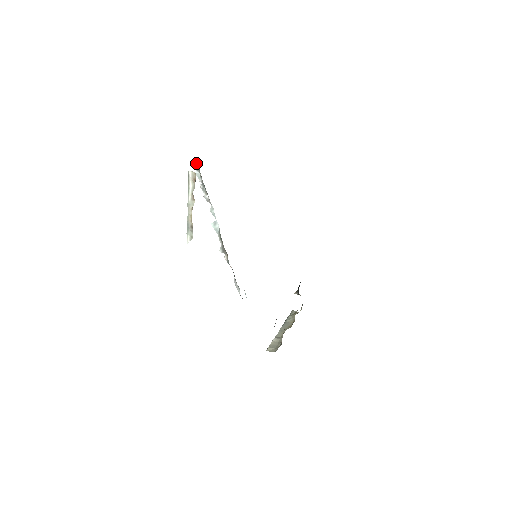
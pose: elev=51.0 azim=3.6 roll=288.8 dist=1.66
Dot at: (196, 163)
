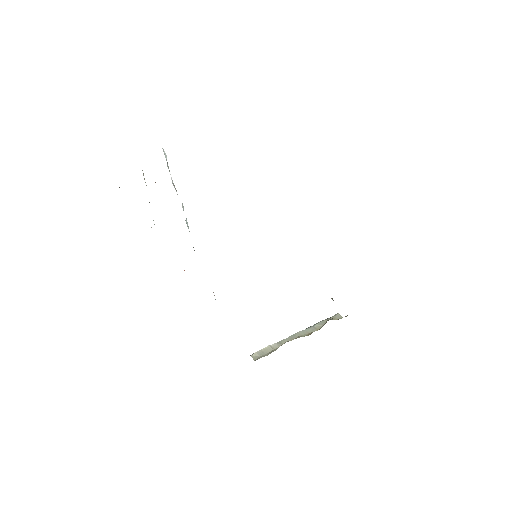
Dot at: (166, 156)
